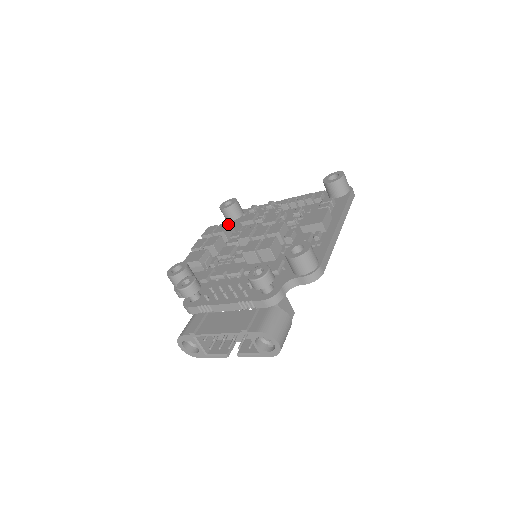
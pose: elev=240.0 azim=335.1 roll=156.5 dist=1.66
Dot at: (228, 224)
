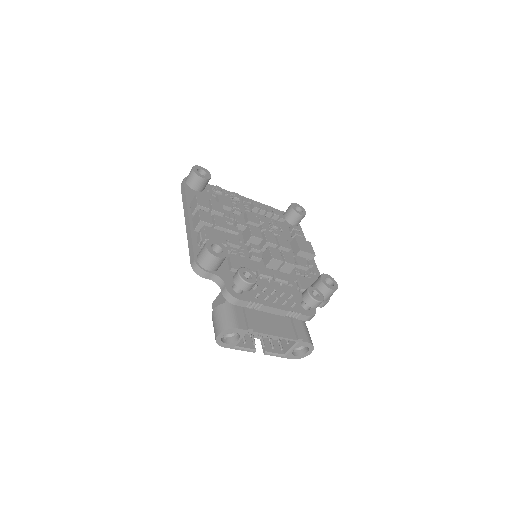
Dot at: occluded
